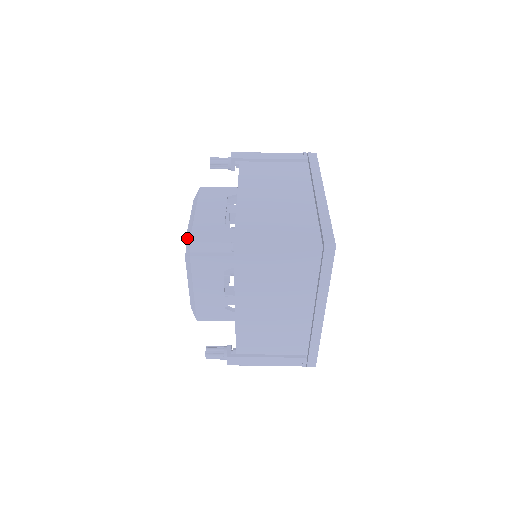
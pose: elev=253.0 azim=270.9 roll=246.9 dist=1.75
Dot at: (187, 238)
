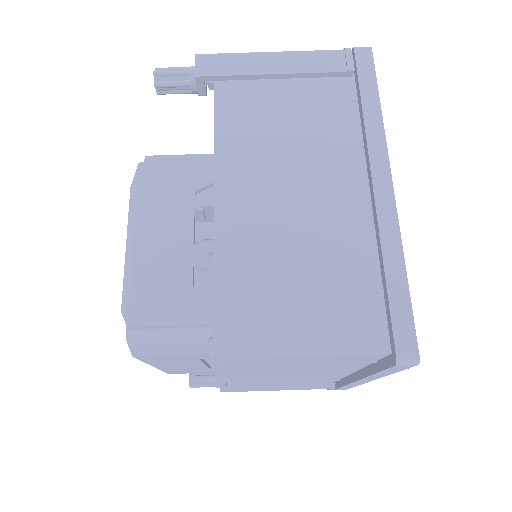
Dot at: occluded
